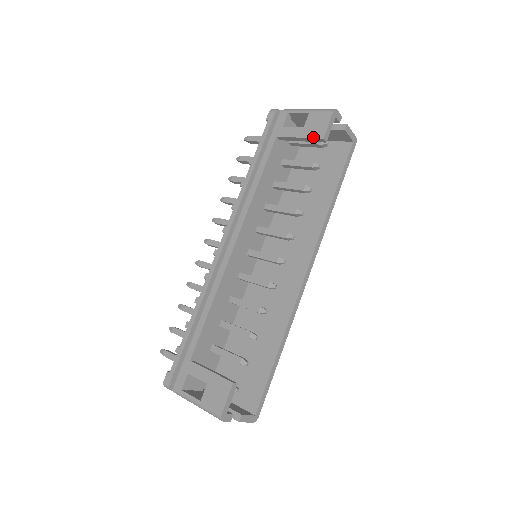
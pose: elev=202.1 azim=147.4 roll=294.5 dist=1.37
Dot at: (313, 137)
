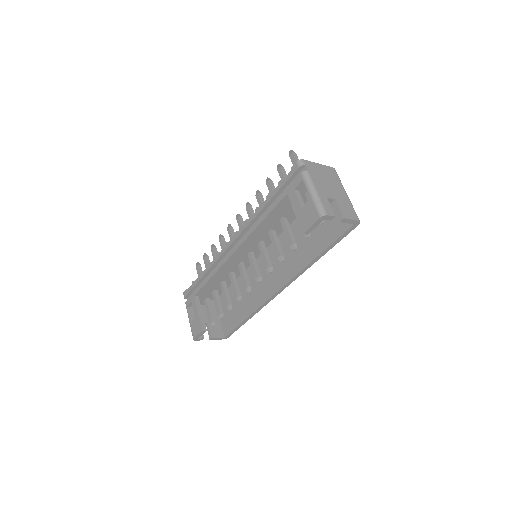
Dot at: (300, 225)
